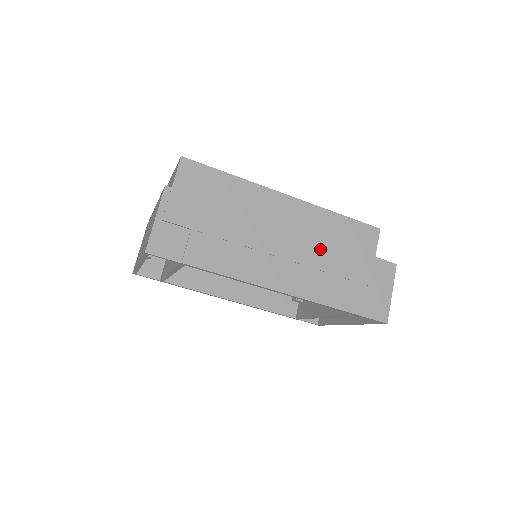
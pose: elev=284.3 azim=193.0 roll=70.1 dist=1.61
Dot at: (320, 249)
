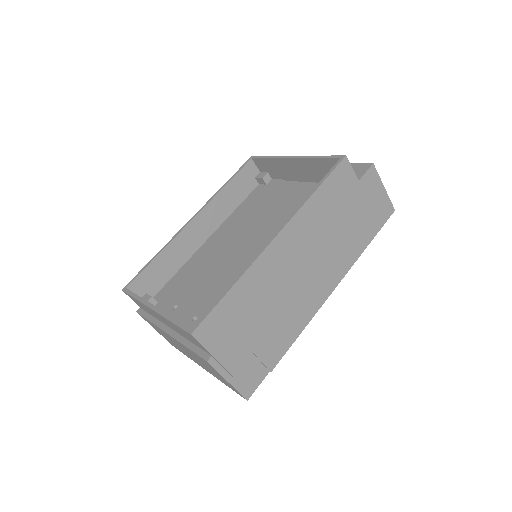
Dot at: (327, 234)
